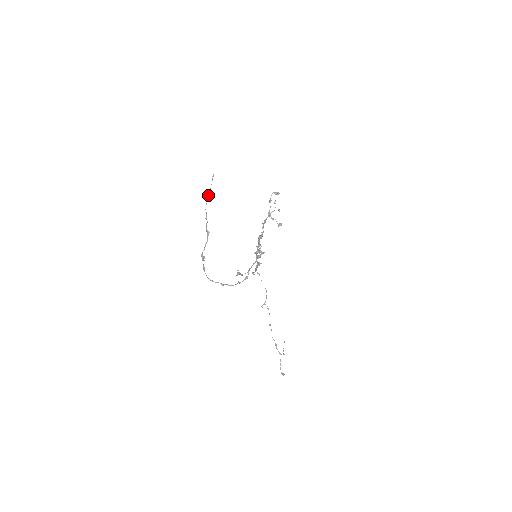
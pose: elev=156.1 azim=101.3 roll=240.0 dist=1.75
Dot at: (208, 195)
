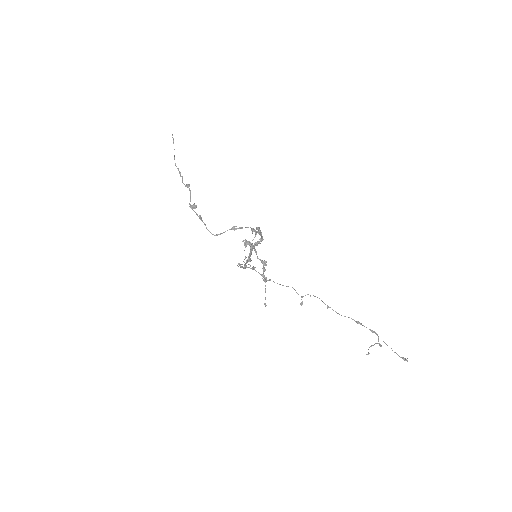
Dot at: (174, 155)
